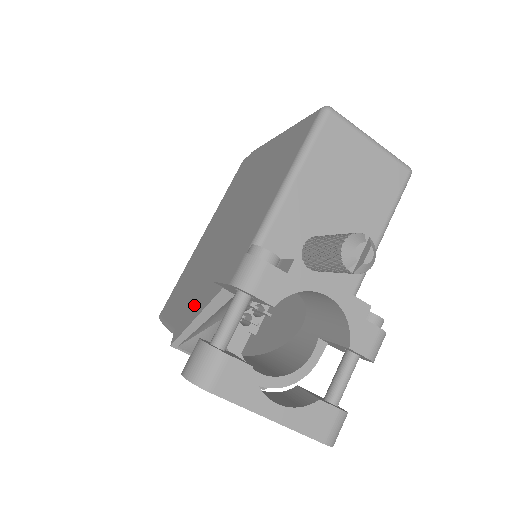
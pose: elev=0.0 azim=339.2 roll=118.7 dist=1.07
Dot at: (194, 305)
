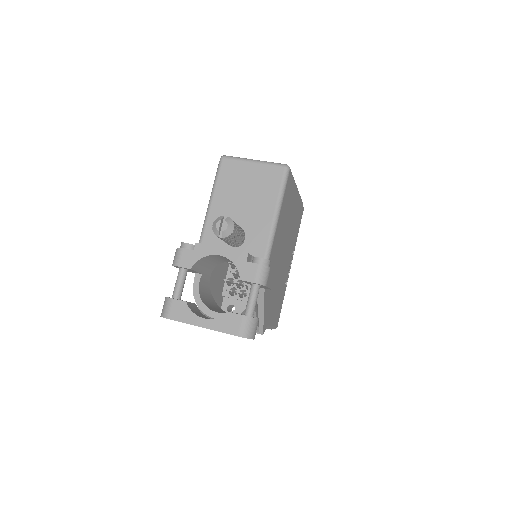
Dot at: occluded
